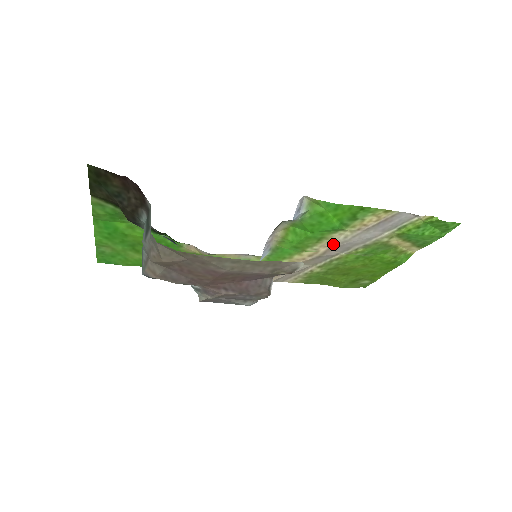
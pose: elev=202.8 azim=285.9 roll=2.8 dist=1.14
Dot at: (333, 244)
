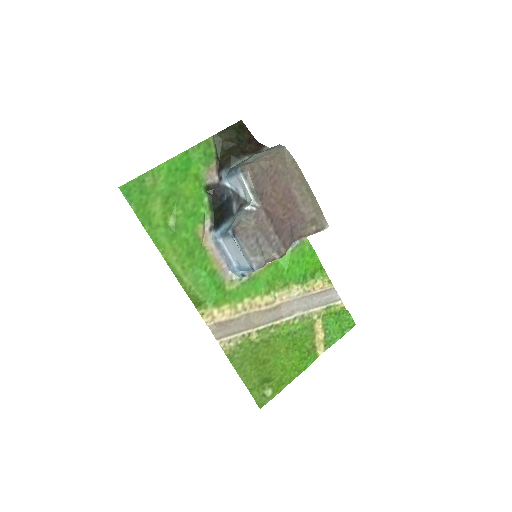
Dot at: (287, 300)
